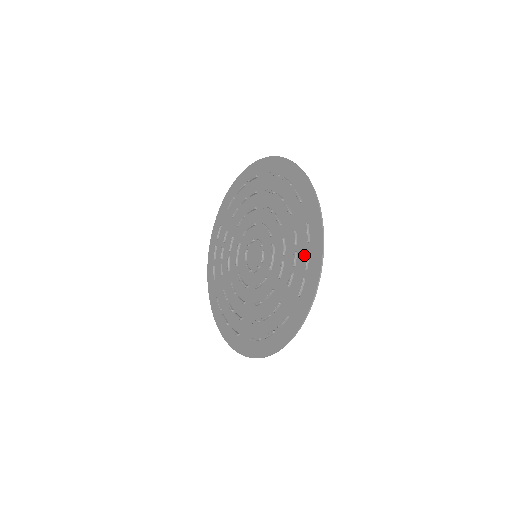
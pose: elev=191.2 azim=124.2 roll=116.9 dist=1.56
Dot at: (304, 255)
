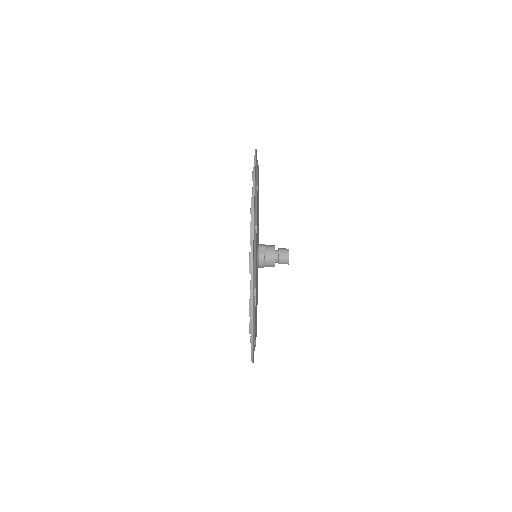
Dot at: occluded
